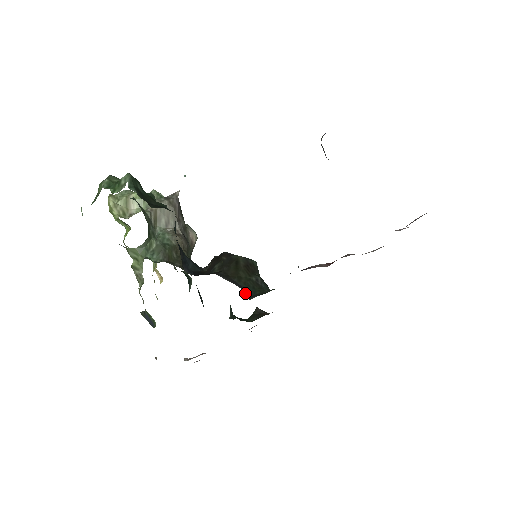
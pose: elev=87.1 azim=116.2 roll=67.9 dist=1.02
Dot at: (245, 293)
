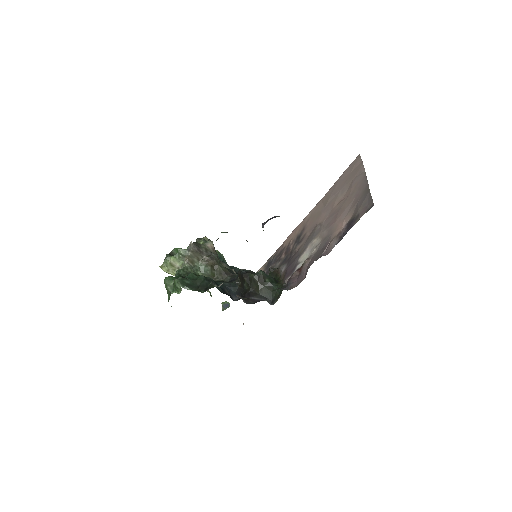
Dot at: (269, 301)
